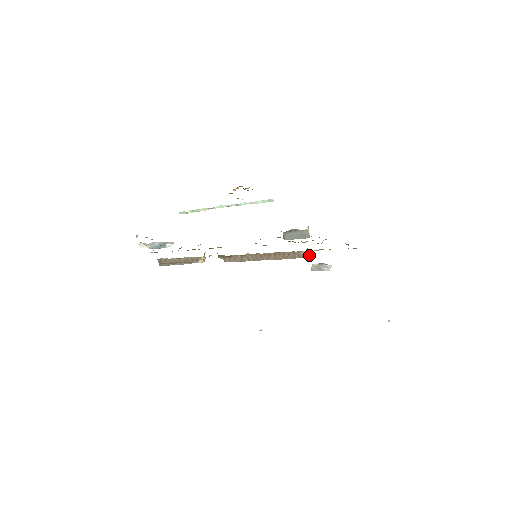
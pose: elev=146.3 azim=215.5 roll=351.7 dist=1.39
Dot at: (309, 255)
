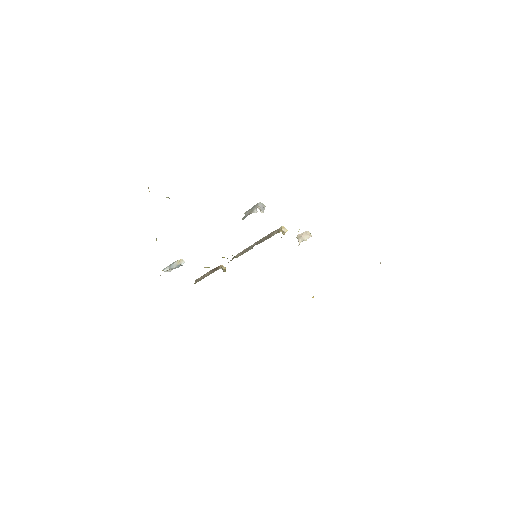
Dot at: occluded
